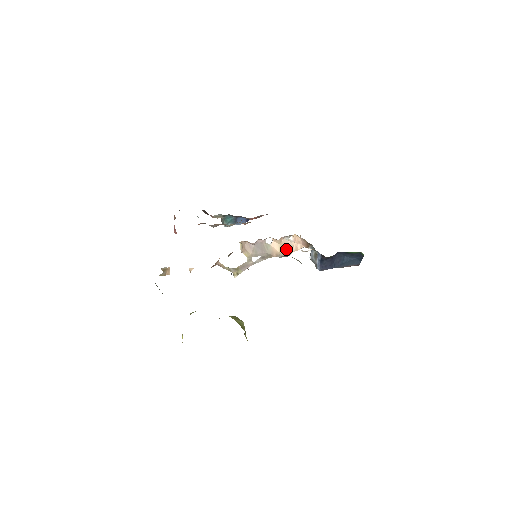
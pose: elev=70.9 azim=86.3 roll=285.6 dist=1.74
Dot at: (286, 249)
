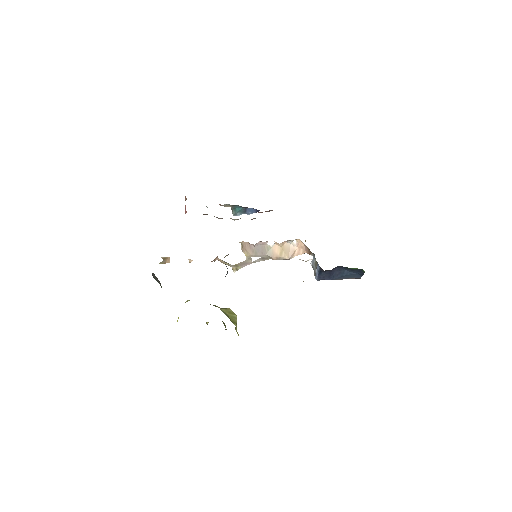
Dot at: (287, 253)
